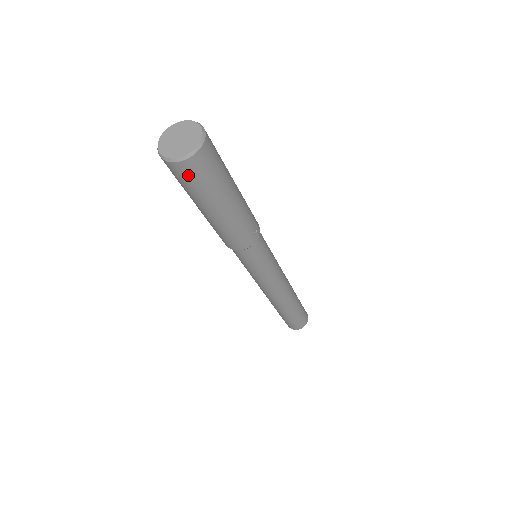
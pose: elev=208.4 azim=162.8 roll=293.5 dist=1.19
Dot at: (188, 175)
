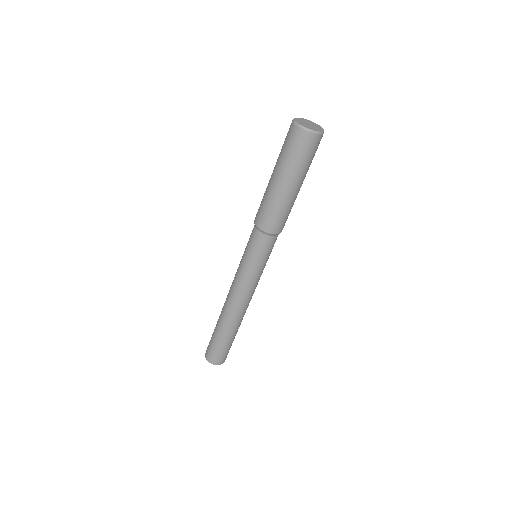
Dot at: (297, 142)
